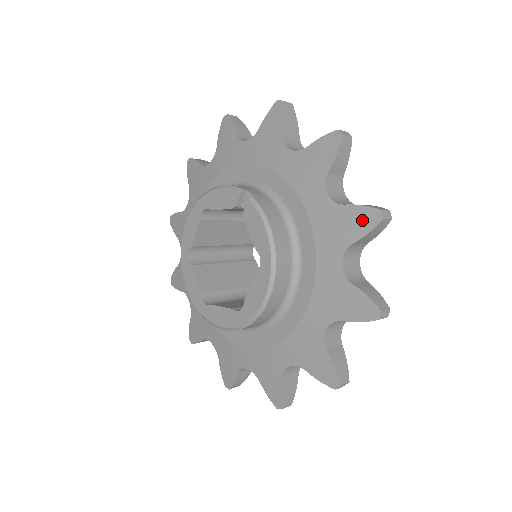
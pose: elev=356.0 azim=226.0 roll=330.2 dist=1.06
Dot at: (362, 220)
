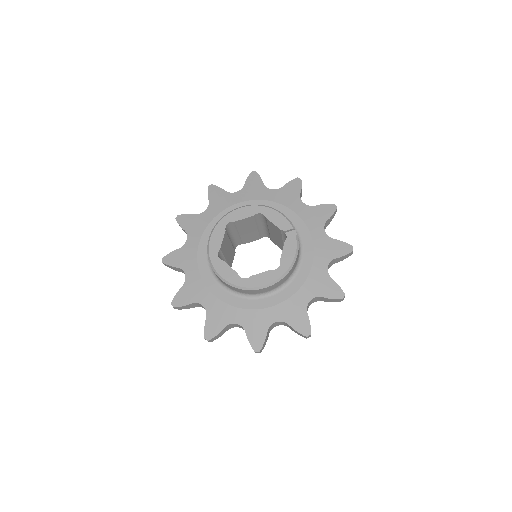
Dot at: (334, 291)
